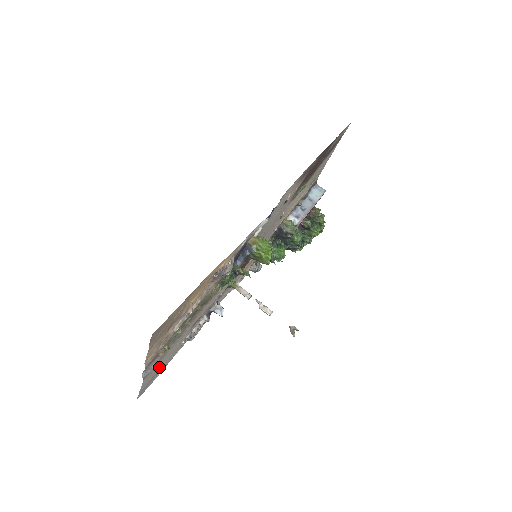
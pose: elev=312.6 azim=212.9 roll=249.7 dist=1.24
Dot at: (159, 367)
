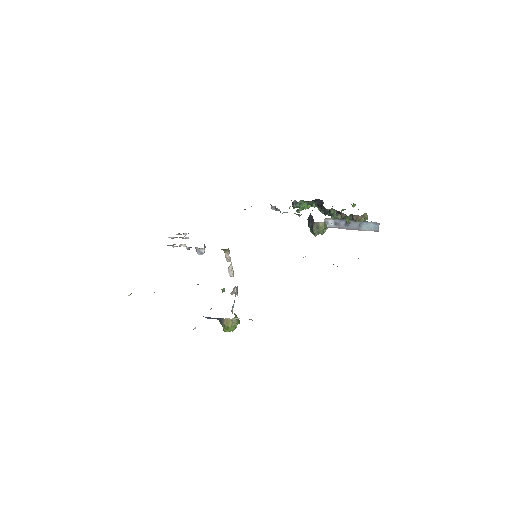
Dot at: occluded
